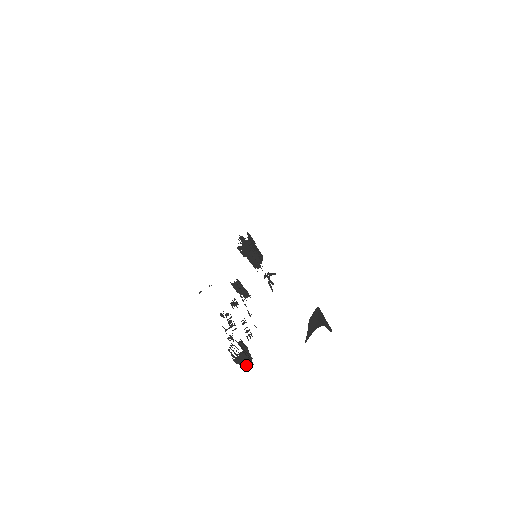
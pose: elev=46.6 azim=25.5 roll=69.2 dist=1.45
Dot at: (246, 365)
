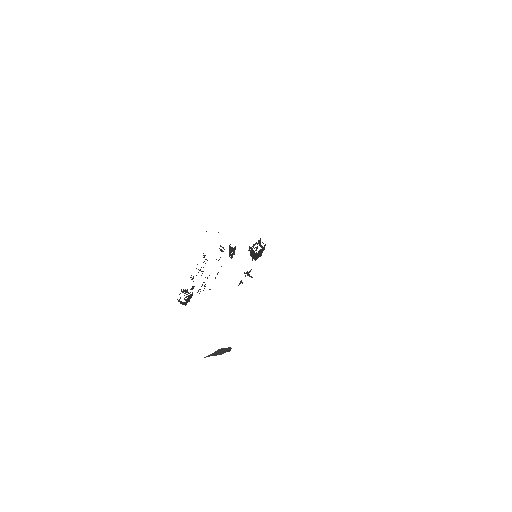
Dot at: (182, 303)
